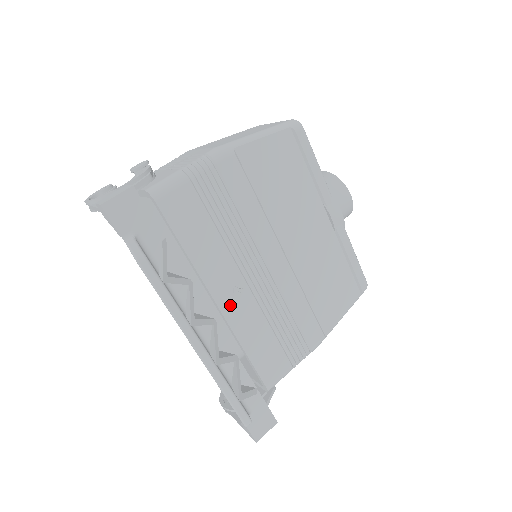
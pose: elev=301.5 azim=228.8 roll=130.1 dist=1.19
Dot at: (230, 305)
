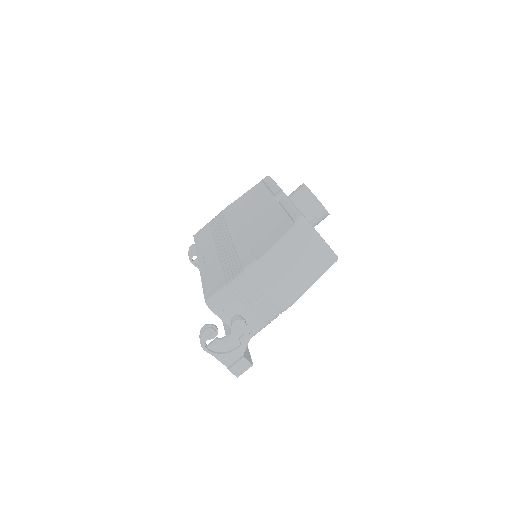
Dot at: occluded
